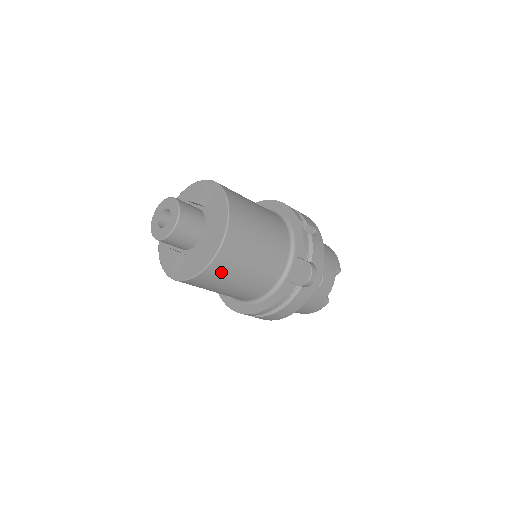
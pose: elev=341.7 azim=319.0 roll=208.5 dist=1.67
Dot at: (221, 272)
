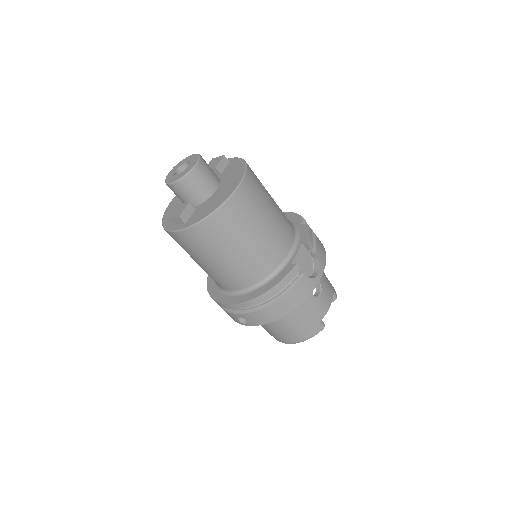
Dot at: (230, 222)
